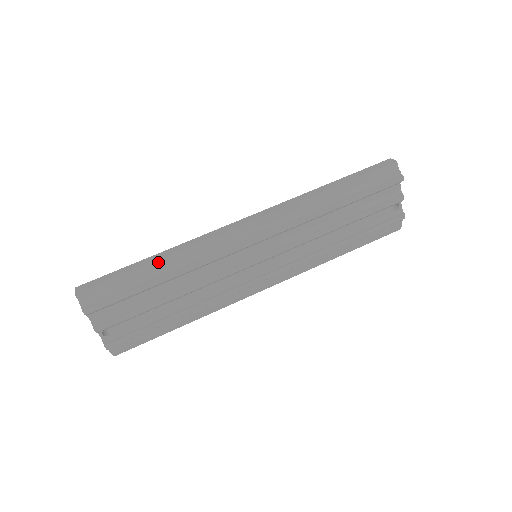
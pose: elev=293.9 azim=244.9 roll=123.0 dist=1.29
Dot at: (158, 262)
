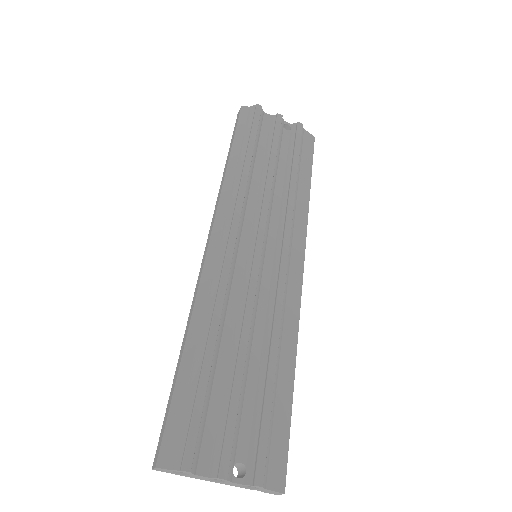
Dot at: (187, 344)
